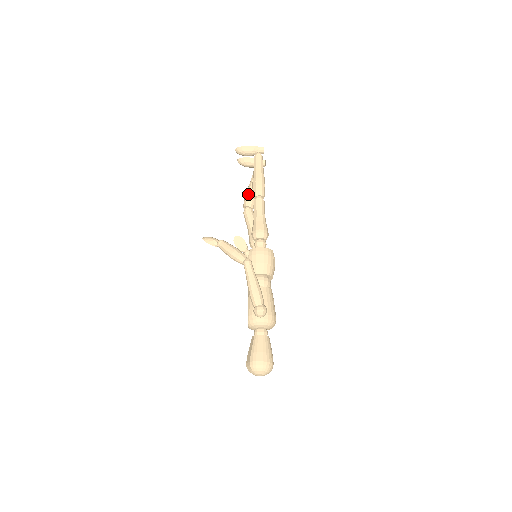
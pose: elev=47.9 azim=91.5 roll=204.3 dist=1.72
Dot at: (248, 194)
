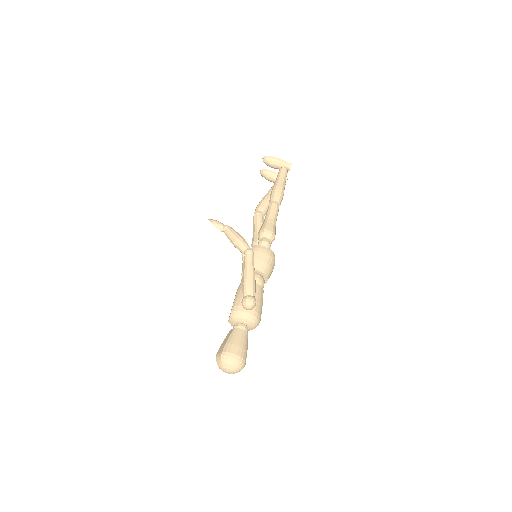
Dot at: (263, 201)
